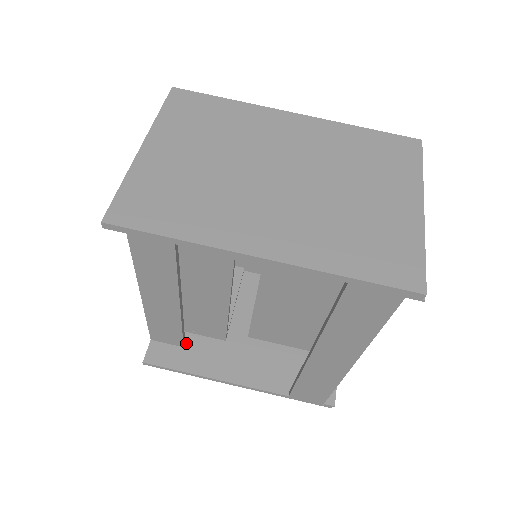
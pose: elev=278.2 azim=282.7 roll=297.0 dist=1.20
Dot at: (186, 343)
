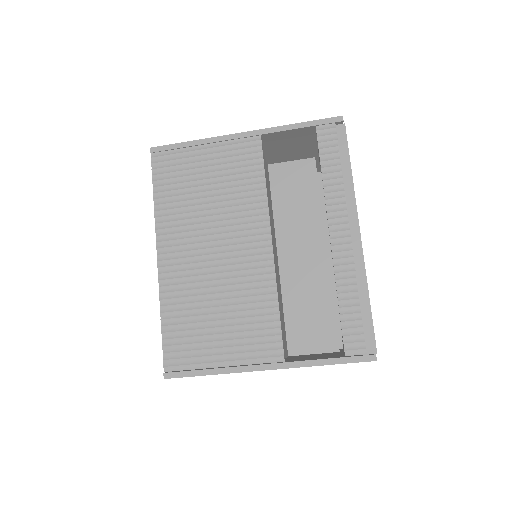
Dot at: occluded
